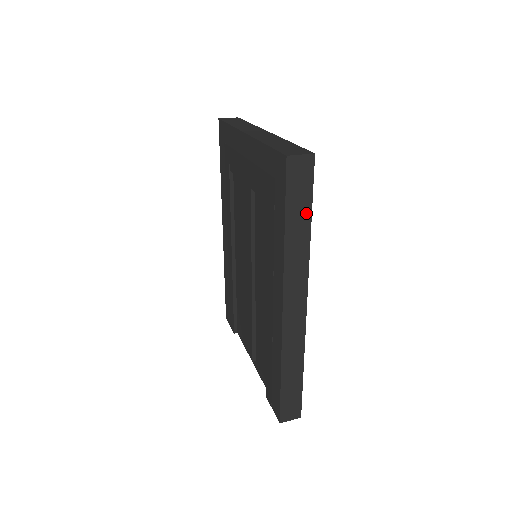
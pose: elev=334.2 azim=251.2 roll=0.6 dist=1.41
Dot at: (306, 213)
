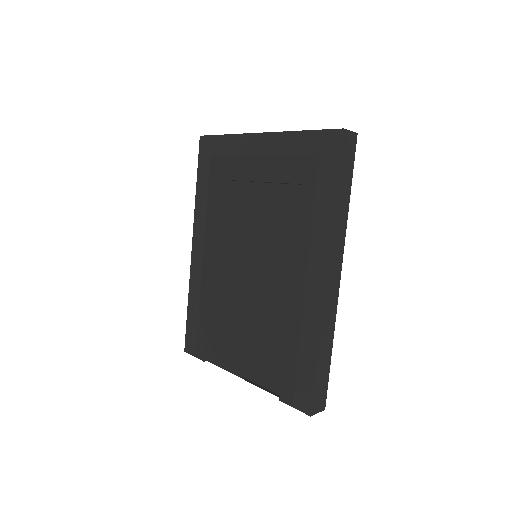
Dot at: (348, 185)
